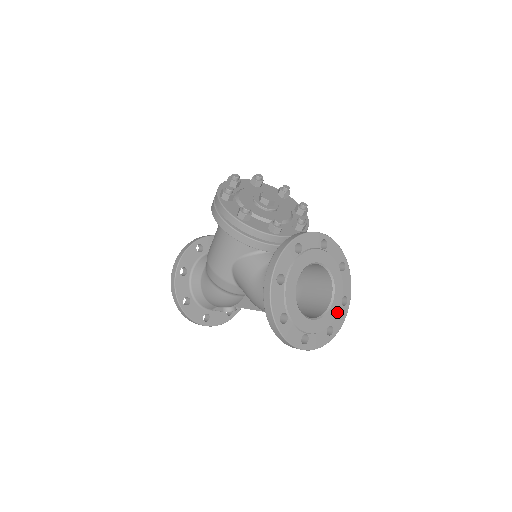
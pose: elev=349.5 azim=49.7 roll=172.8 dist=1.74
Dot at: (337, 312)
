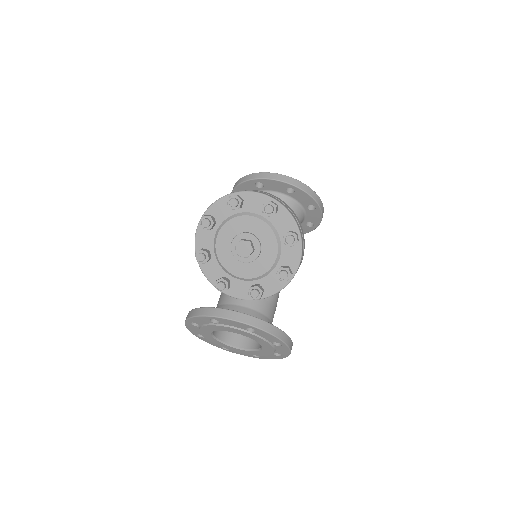
Dot at: (265, 355)
